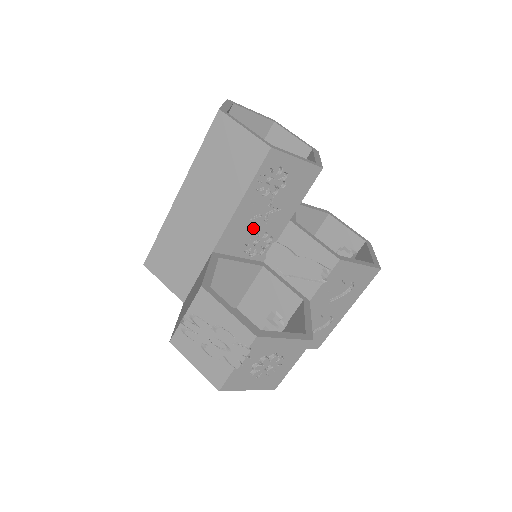
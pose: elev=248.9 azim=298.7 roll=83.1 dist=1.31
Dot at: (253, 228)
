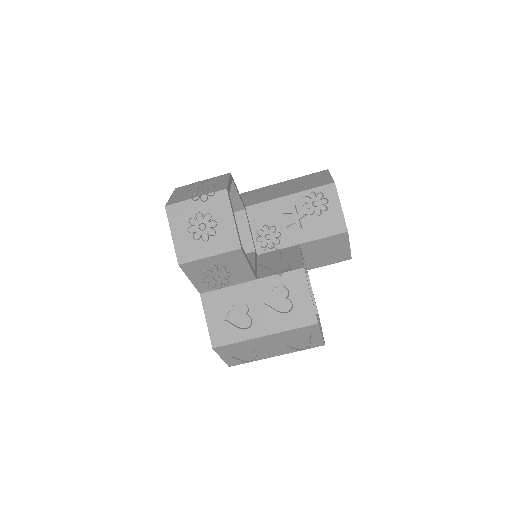
Dot at: (278, 221)
